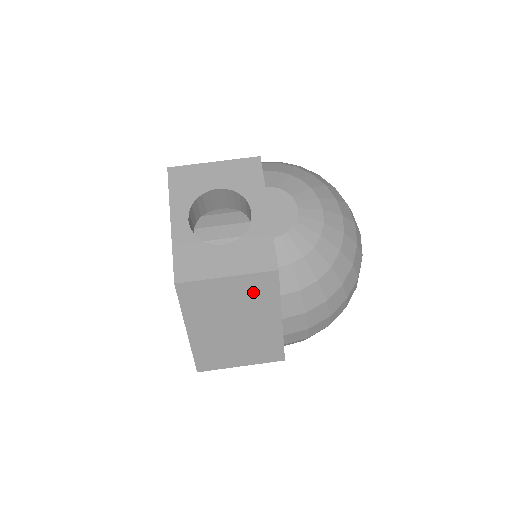
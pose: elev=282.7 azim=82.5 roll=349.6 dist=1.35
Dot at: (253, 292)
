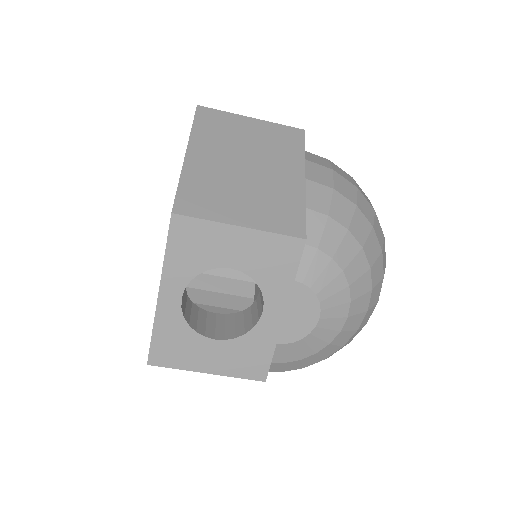
Dot at: occluded
